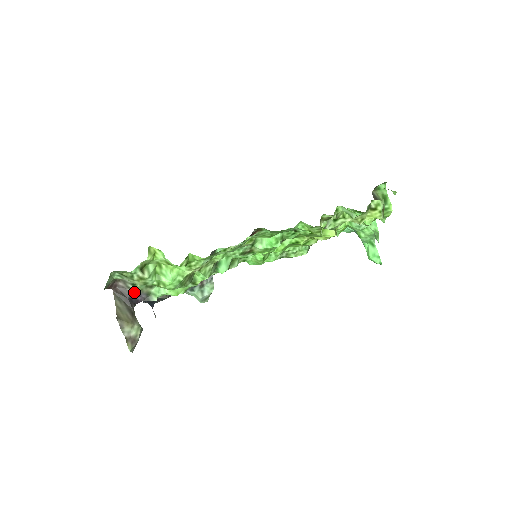
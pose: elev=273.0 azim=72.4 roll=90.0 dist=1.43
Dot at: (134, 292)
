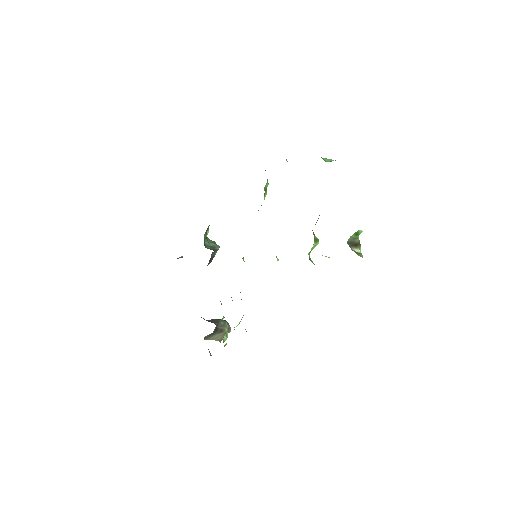
Dot at: (214, 330)
